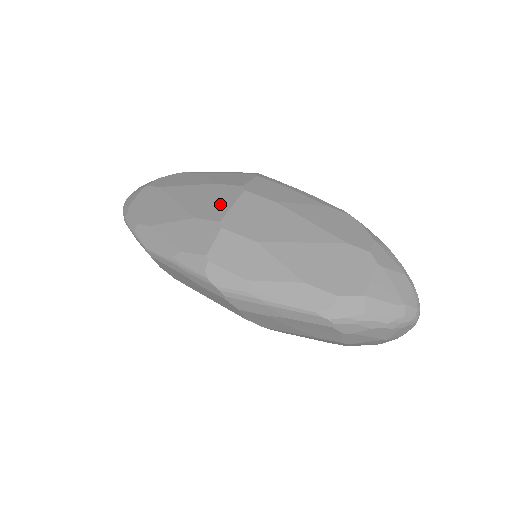
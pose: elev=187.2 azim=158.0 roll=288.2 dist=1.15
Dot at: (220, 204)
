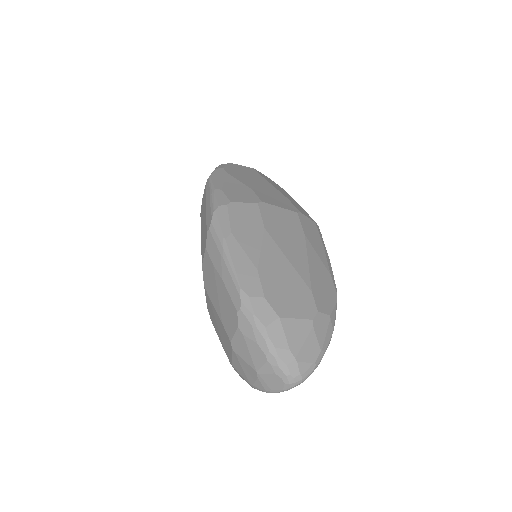
Dot at: (275, 201)
